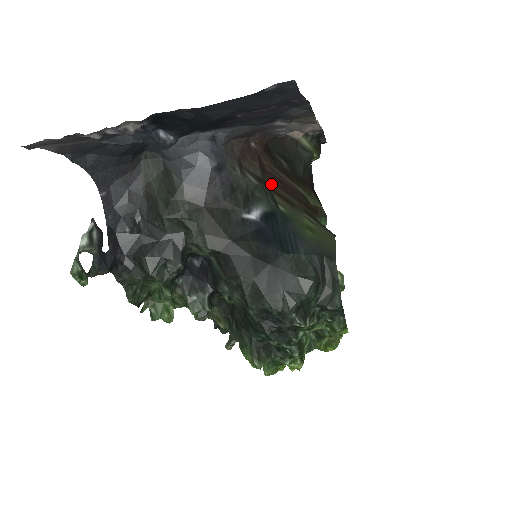
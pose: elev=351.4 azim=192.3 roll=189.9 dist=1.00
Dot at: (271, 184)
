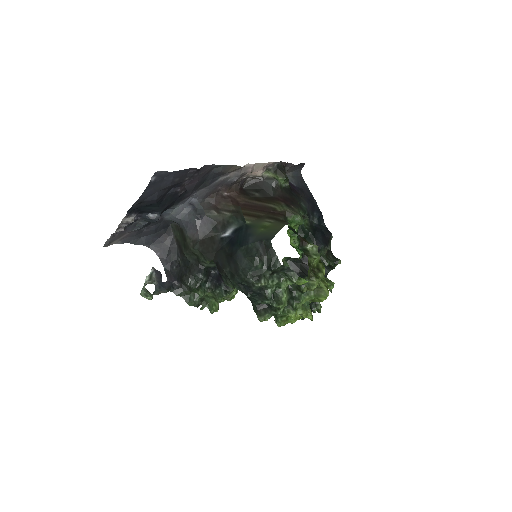
Dot at: (243, 211)
